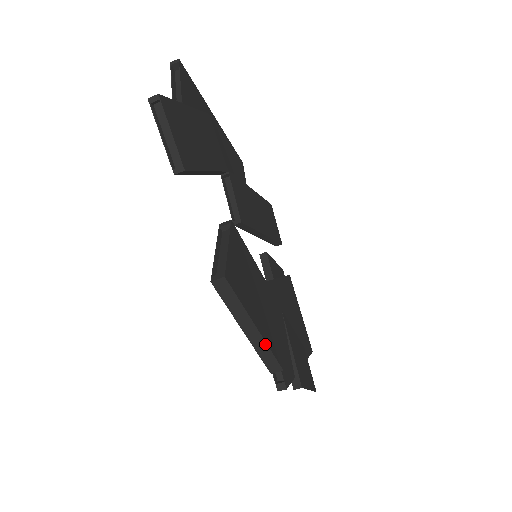
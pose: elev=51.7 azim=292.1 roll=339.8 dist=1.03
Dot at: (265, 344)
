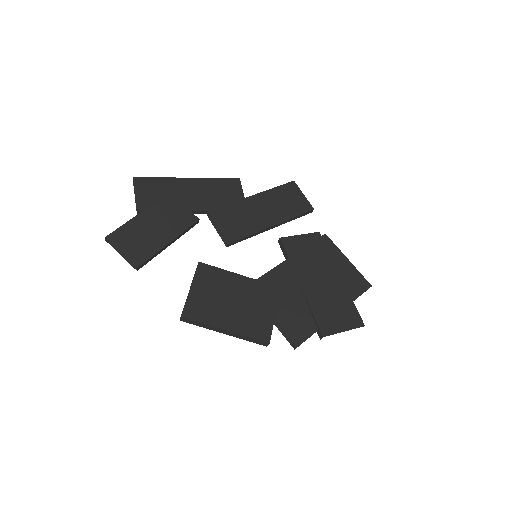
Dot at: (241, 335)
